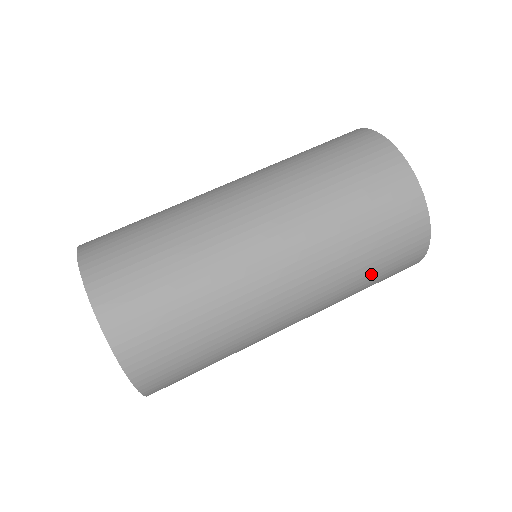
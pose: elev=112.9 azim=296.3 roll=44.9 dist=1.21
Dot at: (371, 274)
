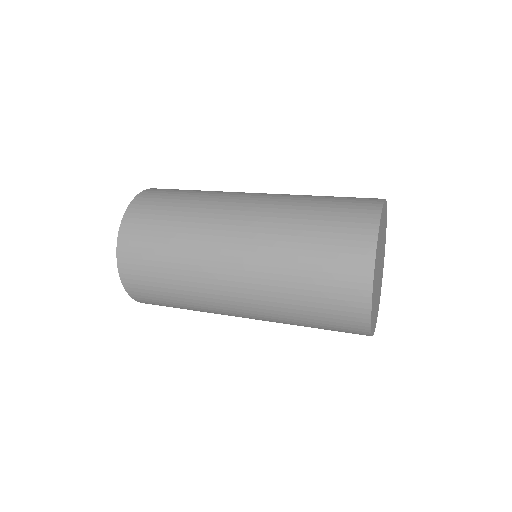
Dot at: (318, 212)
